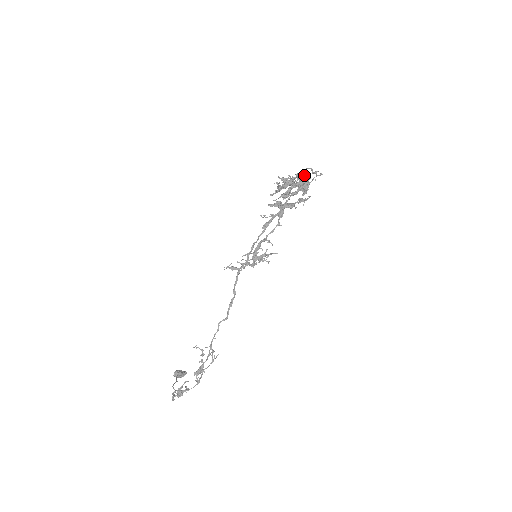
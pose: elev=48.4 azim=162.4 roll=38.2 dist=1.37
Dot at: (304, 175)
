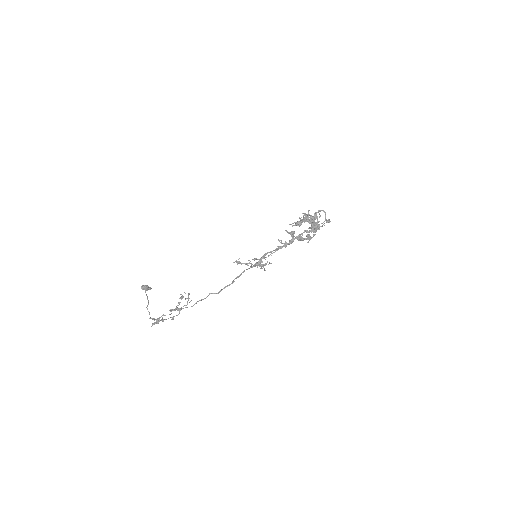
Dot at: (319, 217)
